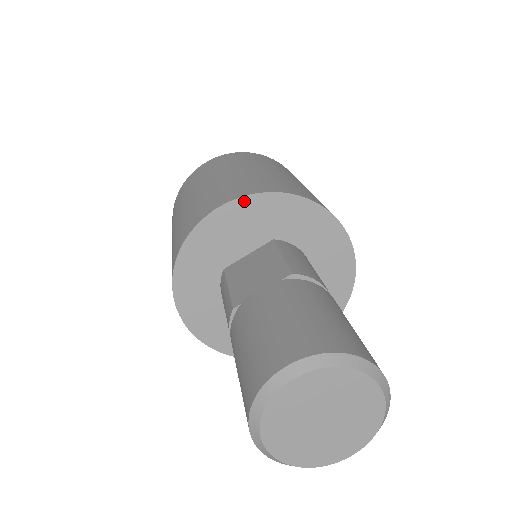
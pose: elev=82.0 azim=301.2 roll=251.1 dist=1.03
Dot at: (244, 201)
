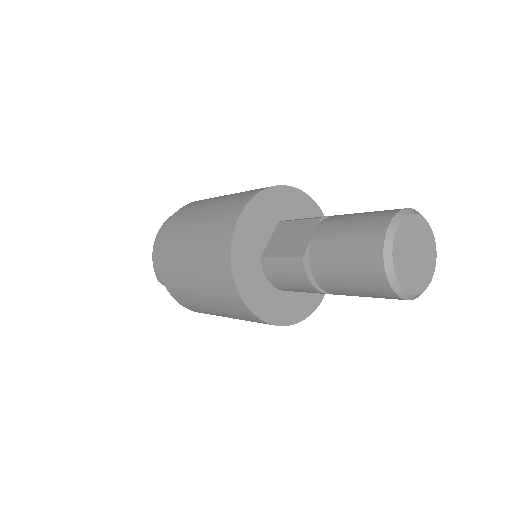
Dot at: (253, 201)
